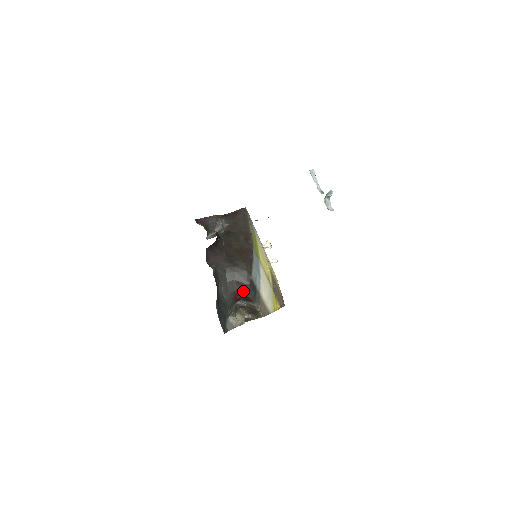
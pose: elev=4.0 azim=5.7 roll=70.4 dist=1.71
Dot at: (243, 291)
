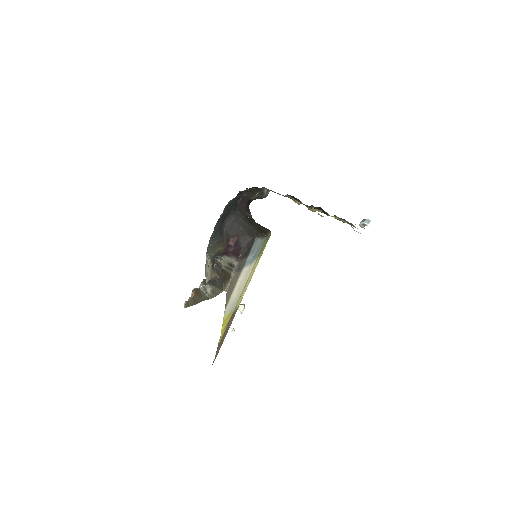
Dot at: (241, 241)
